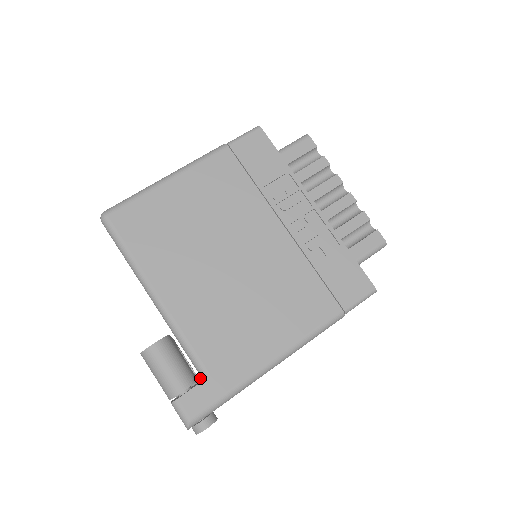
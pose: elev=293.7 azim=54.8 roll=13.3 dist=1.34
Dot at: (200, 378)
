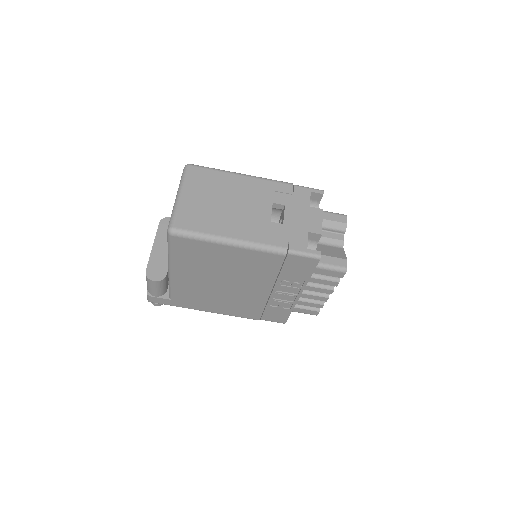
Dot at: occluded
